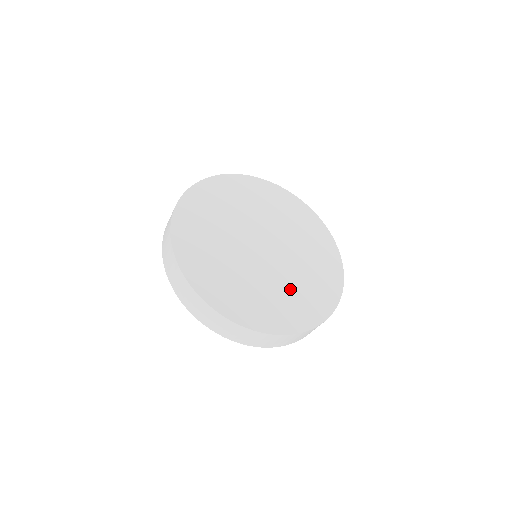
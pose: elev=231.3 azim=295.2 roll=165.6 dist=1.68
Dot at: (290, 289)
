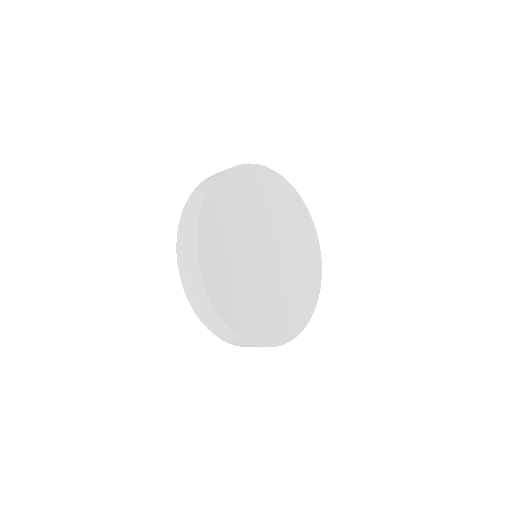
Dot at: (264, 302)
